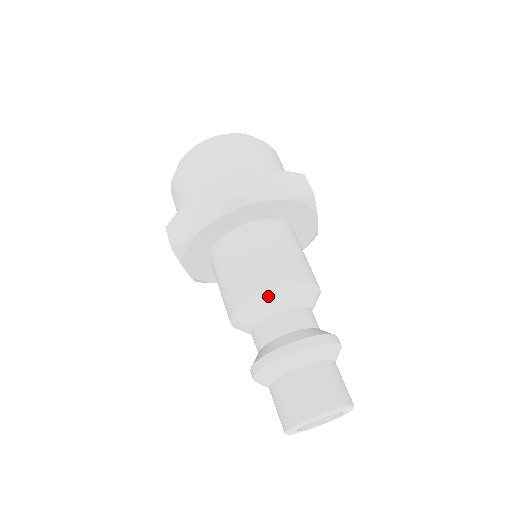
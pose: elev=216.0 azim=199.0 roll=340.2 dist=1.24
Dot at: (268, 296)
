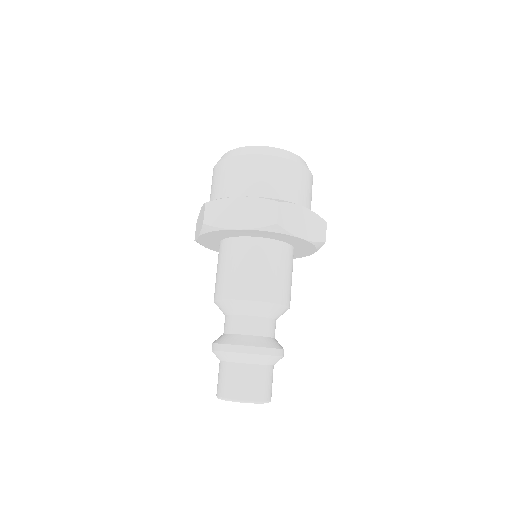
Dot at: (223, 303)
